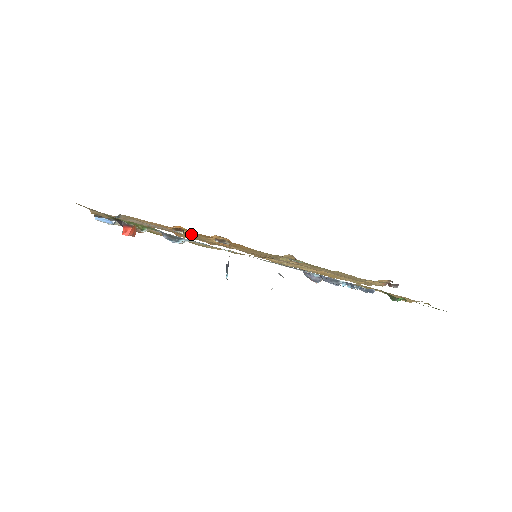
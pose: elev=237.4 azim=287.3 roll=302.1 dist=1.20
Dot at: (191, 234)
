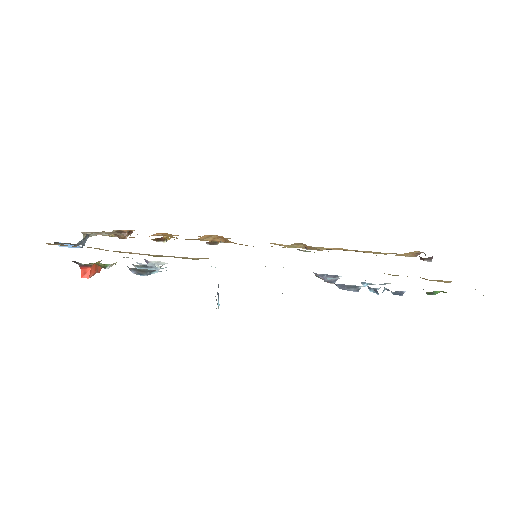
Dot at: (177, 238)
